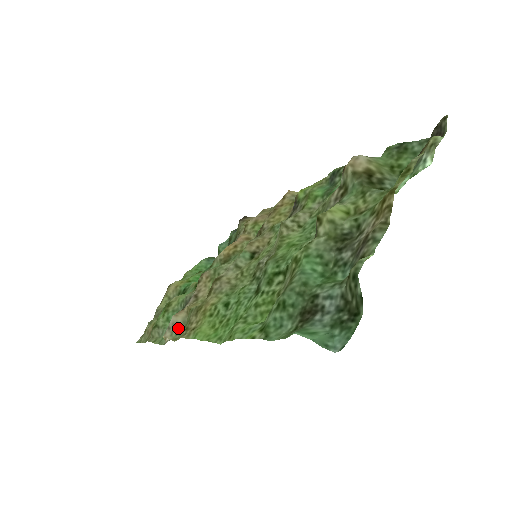
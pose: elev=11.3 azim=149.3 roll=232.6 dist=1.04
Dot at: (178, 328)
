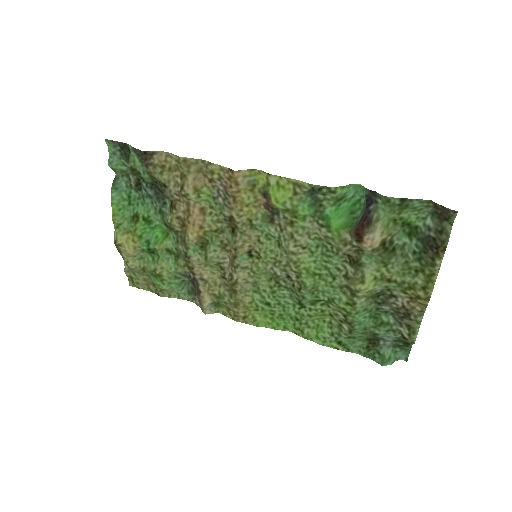
Dot at: (212, 305)
